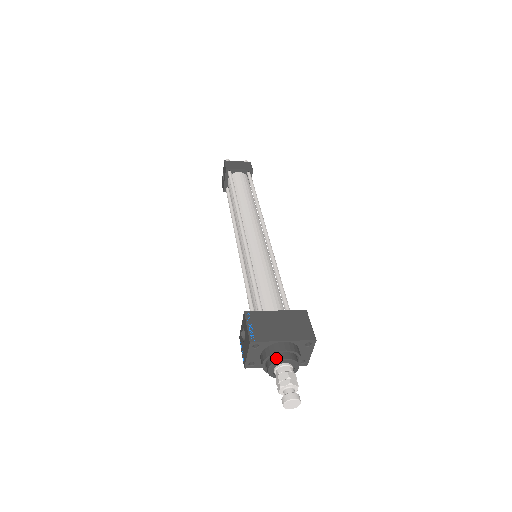
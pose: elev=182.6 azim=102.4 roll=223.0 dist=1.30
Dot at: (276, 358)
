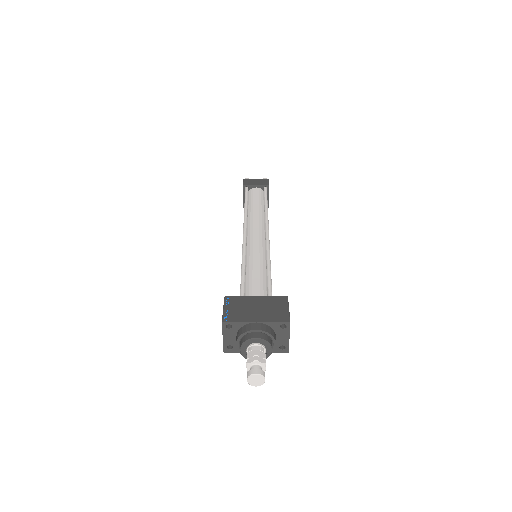
Dot at: (247, 337)
